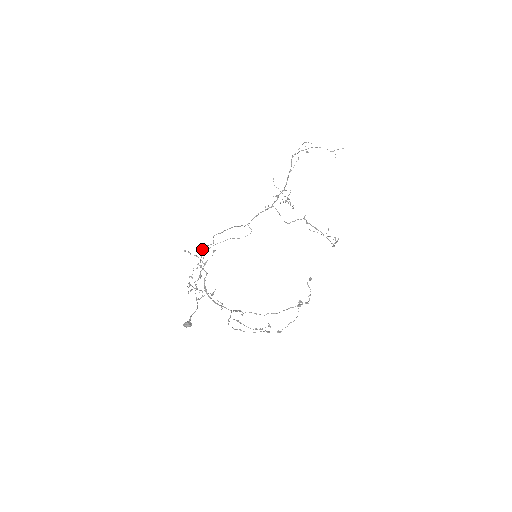
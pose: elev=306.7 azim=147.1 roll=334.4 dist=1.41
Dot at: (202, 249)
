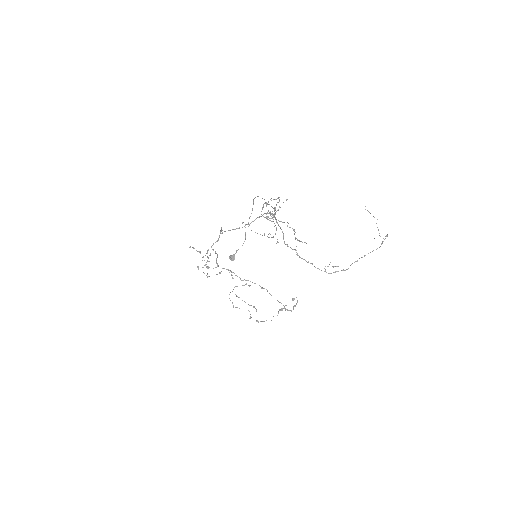
Dot at: (221, 228)
